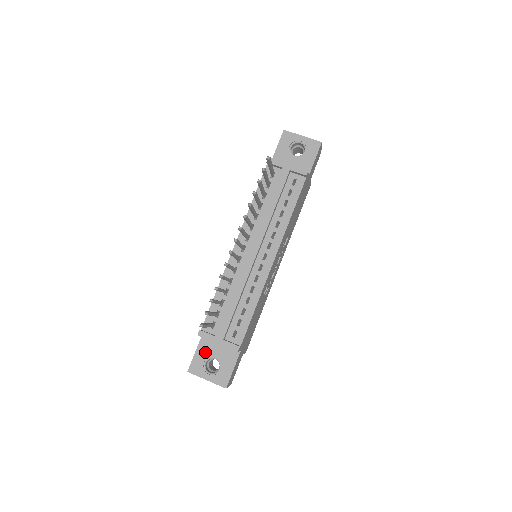
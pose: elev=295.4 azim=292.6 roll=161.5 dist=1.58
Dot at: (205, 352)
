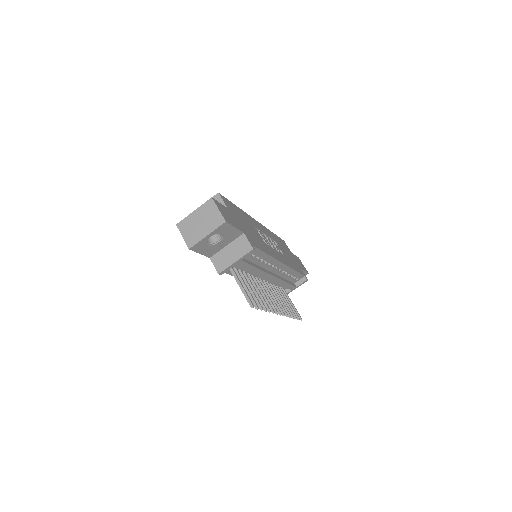
Dot at: occluded
